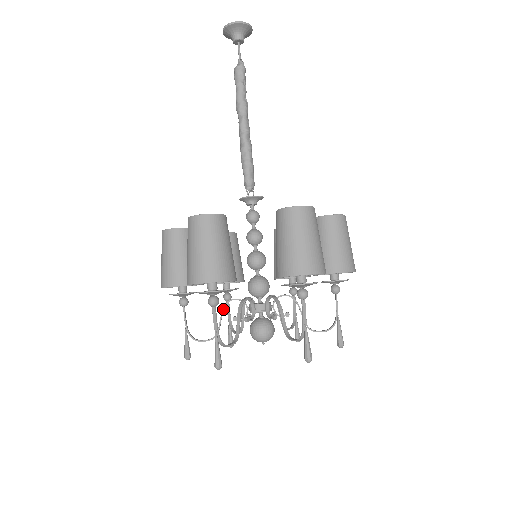
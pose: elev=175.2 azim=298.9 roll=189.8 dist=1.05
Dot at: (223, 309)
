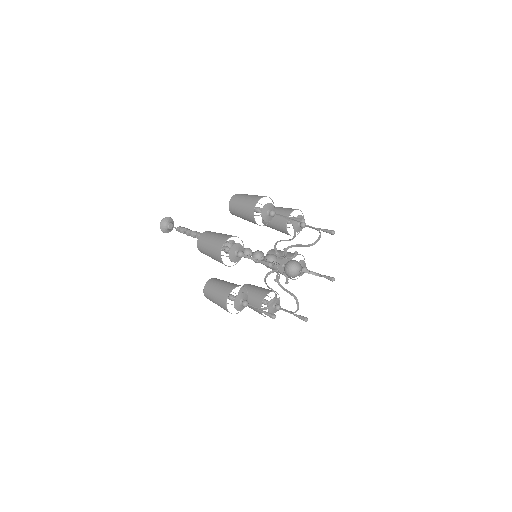
Dot at: occluded
